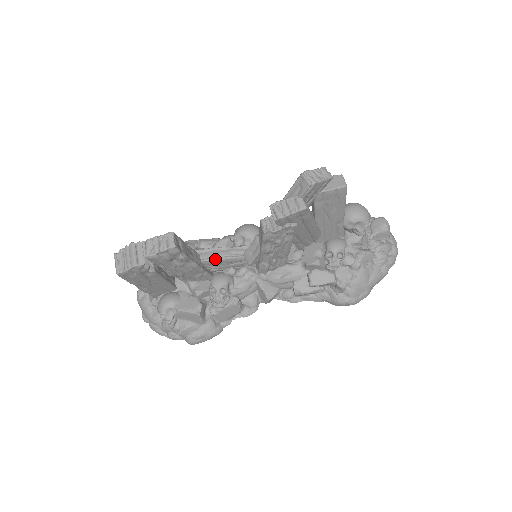
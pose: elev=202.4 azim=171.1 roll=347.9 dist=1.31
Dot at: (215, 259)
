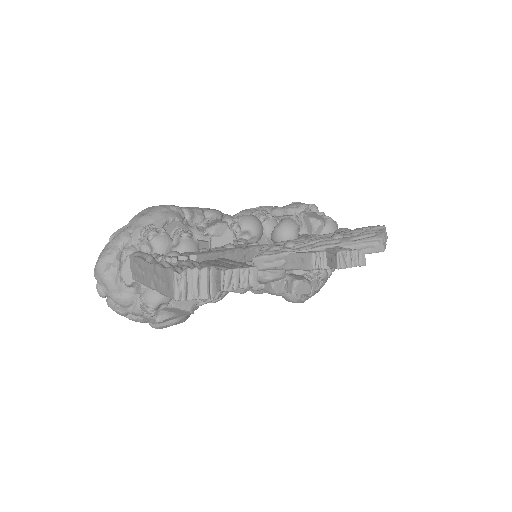
Dot at: occluded
